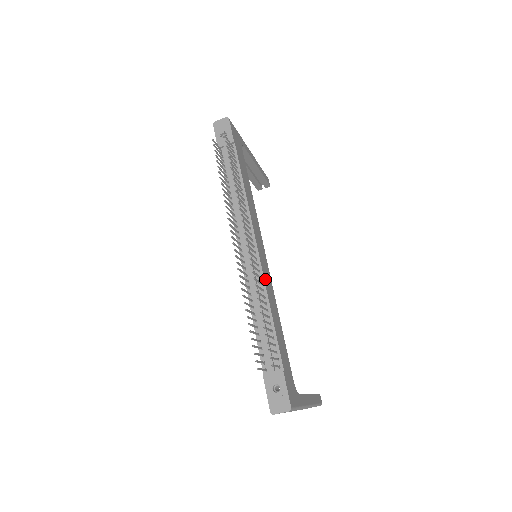
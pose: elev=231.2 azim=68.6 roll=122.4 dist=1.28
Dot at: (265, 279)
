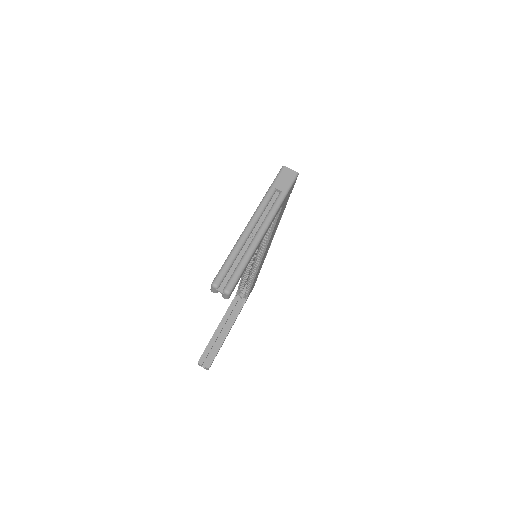
Dot at: occluded
